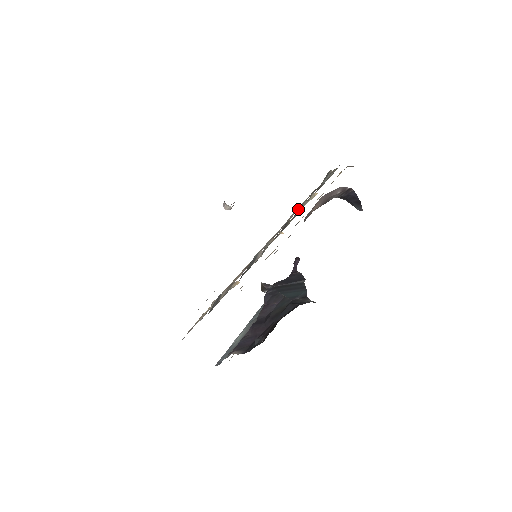
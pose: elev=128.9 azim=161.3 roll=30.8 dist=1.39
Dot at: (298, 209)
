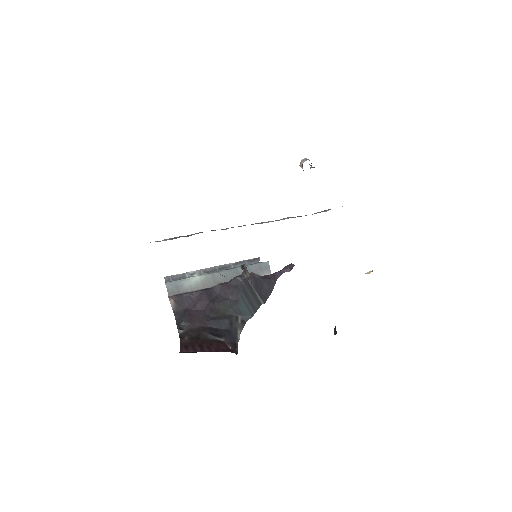
Dot at: occluded
